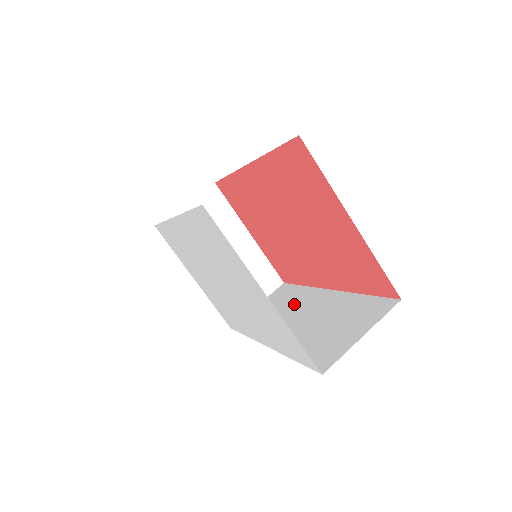
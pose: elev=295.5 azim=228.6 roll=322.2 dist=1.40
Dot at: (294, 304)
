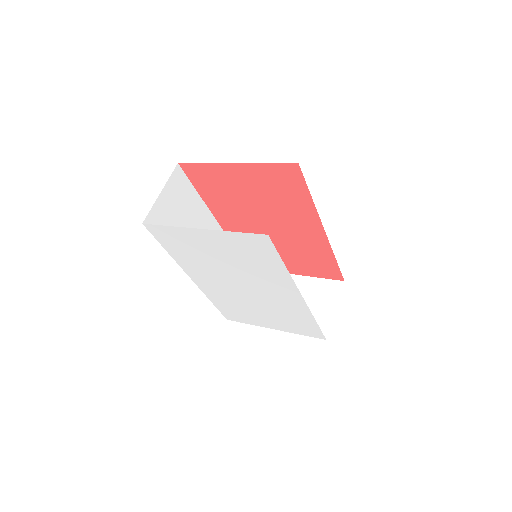
Dot at: occluded
